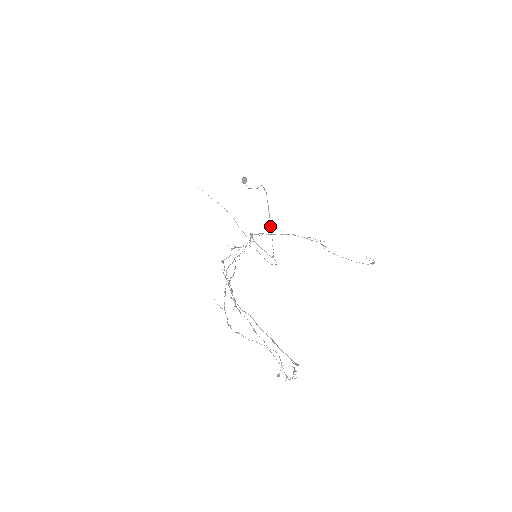
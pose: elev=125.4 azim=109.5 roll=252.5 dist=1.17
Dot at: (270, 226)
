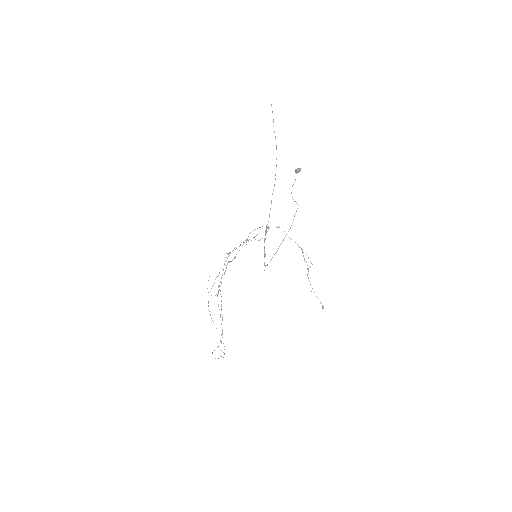
Dot at: occluded
